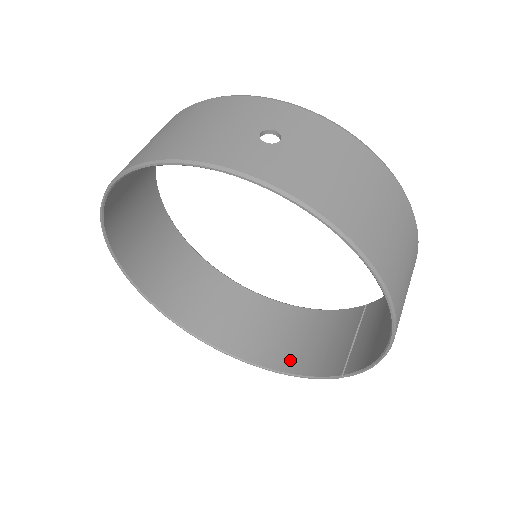
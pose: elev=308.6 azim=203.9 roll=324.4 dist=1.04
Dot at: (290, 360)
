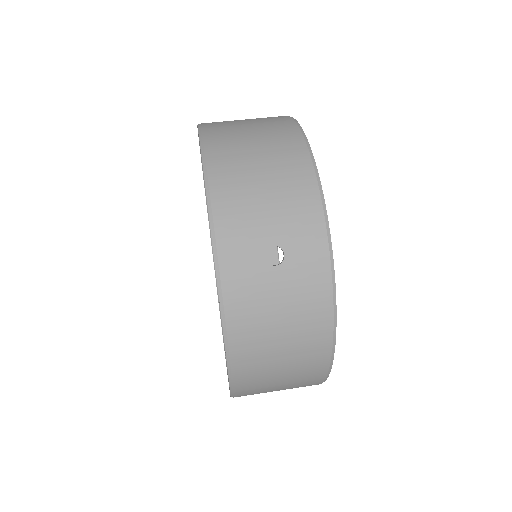
Dot at: occluded
